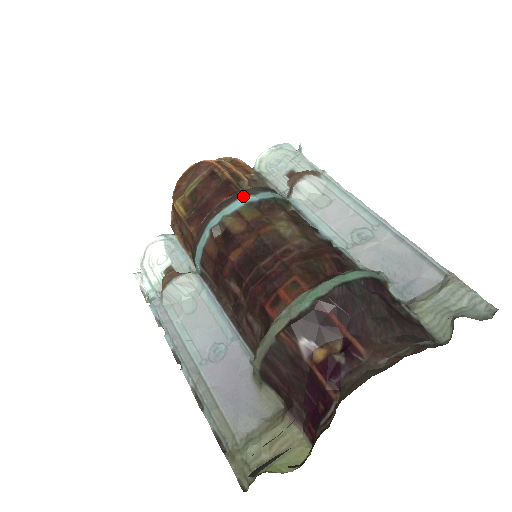
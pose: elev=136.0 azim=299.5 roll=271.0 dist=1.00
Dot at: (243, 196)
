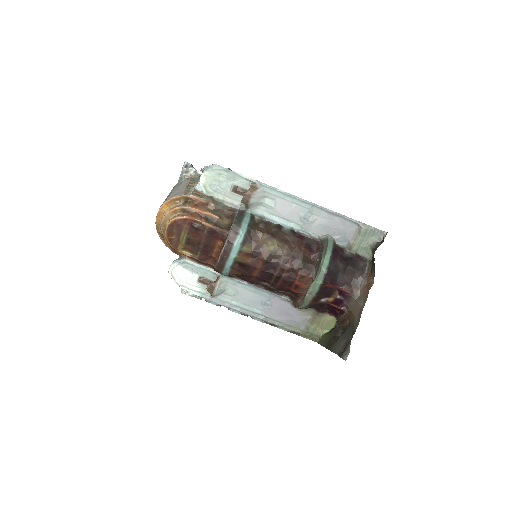
Dot at: (235, 239)
